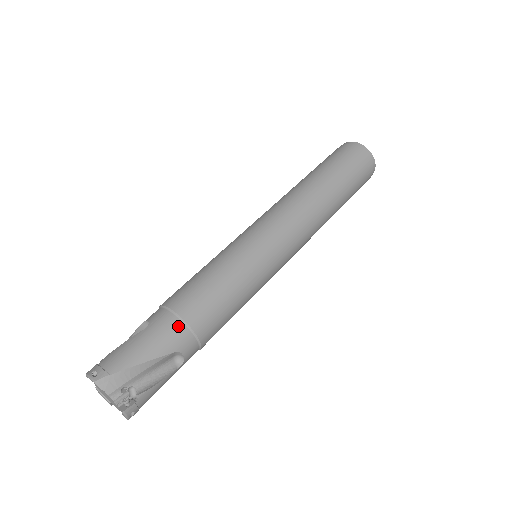
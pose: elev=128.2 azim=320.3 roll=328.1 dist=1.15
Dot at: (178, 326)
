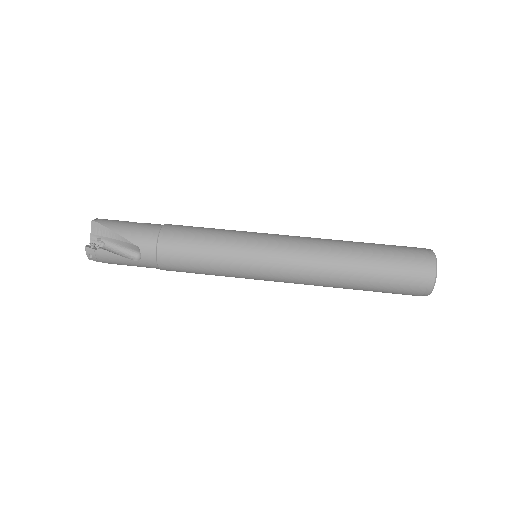
Dot at: (153, 235)
